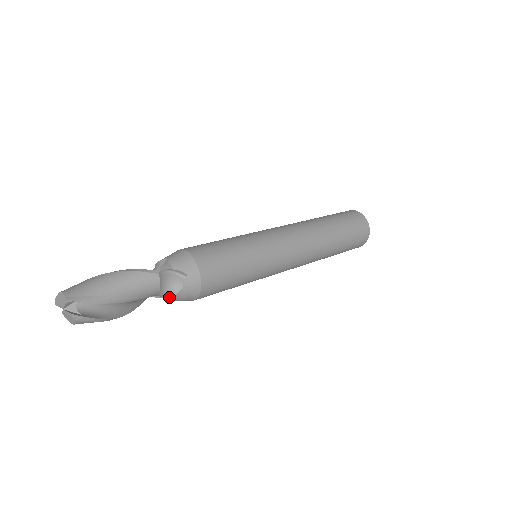
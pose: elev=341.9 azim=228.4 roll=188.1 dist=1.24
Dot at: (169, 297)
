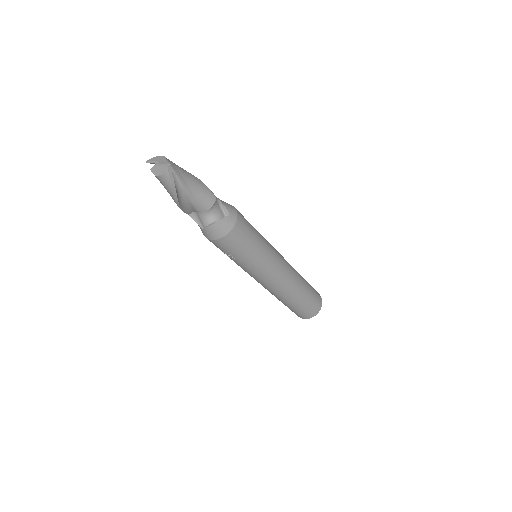
Dot at: (208, 221)
